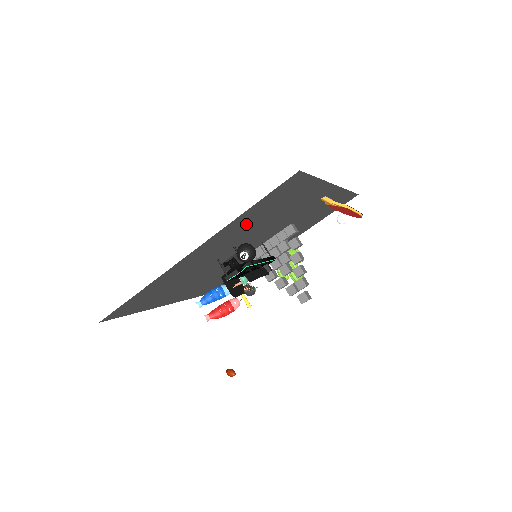
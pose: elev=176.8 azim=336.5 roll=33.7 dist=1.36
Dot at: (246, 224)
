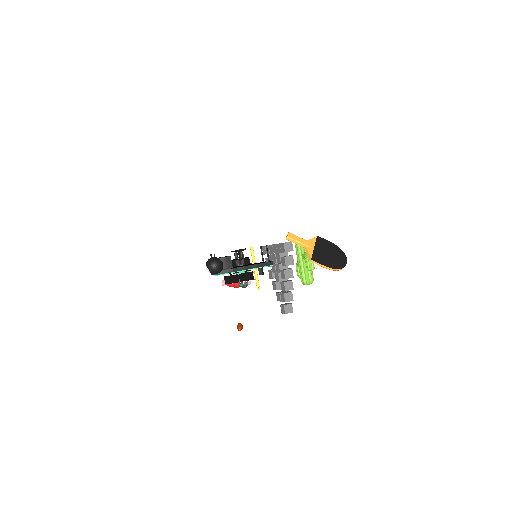
Dot at: occluded
